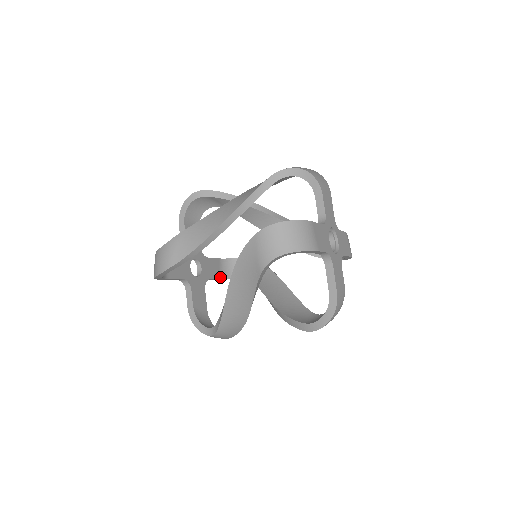
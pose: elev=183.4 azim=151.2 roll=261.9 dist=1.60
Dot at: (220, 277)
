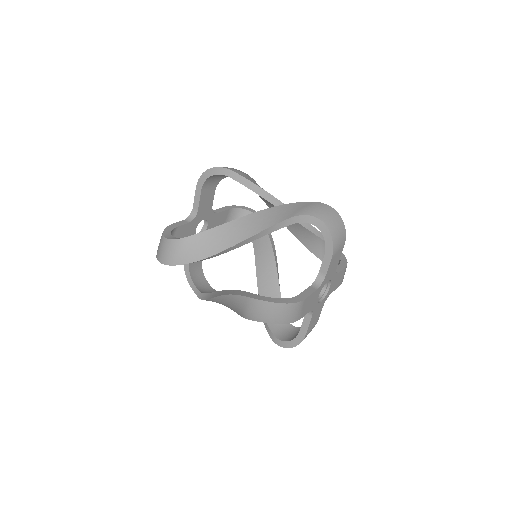
Dot at: (190, 265)
